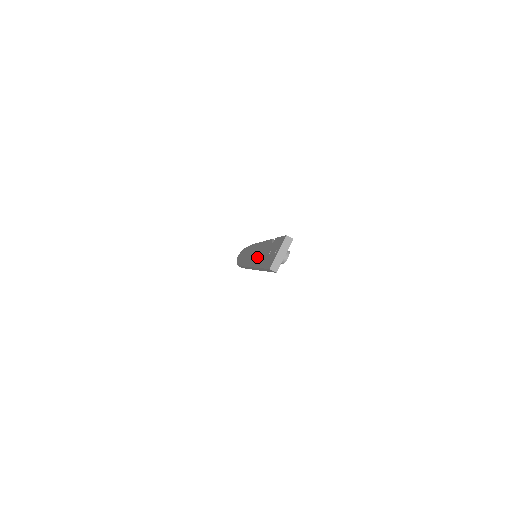
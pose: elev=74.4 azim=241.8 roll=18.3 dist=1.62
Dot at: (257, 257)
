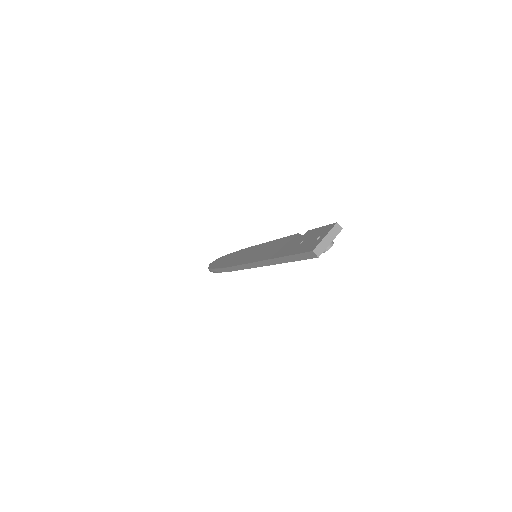
Dot at: (268, 252)
